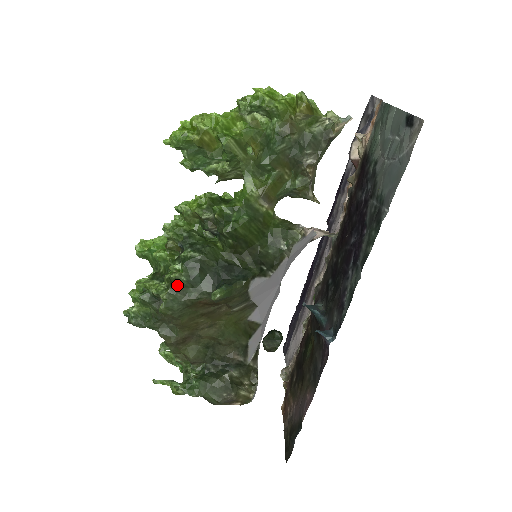
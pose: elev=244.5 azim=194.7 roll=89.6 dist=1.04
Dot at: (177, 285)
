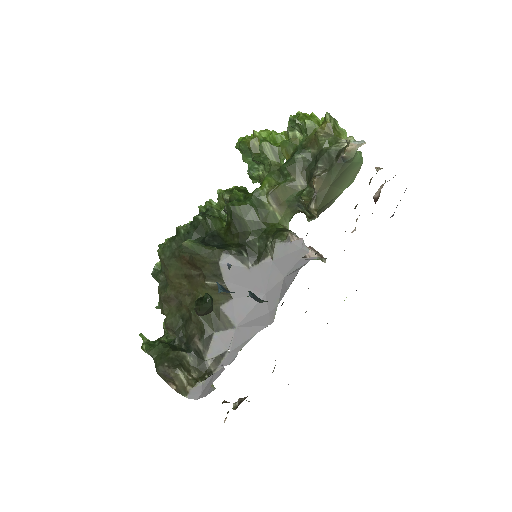
Dot at: (177, 236)
